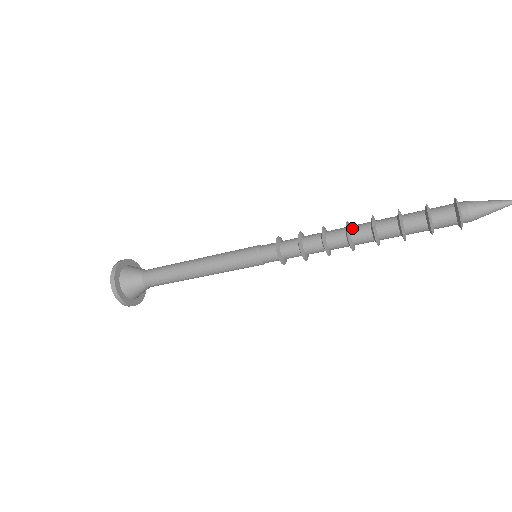
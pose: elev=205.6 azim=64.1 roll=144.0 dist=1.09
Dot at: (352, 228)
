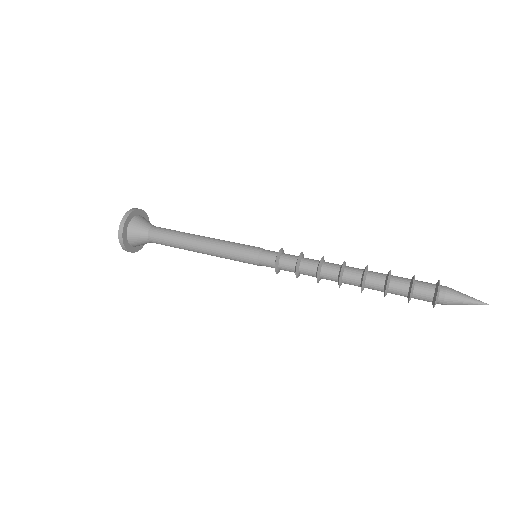
Dot at: (345, 274)
